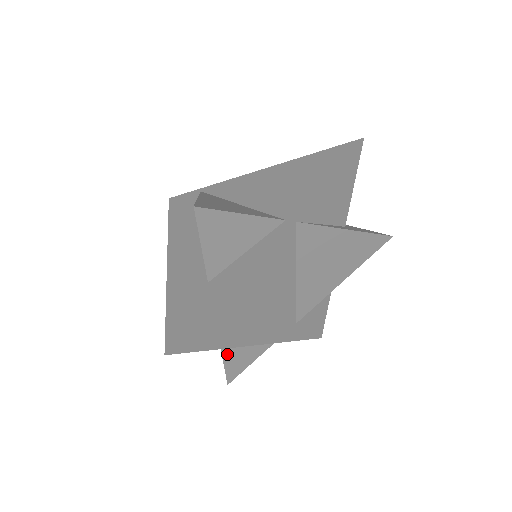
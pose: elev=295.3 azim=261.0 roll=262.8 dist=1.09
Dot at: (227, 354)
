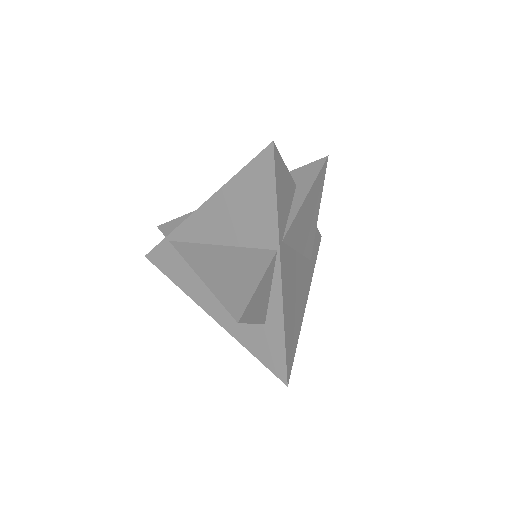
Dot at: occluded
